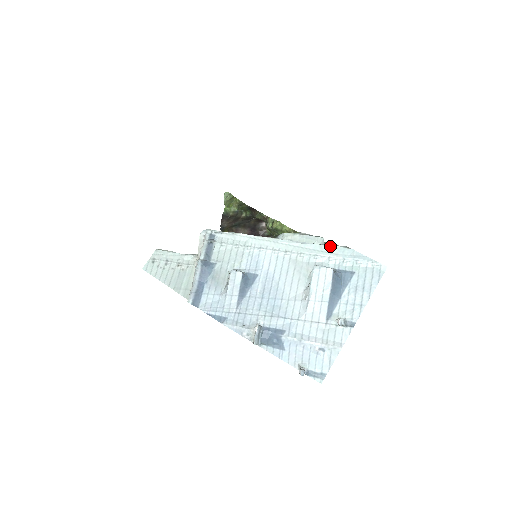
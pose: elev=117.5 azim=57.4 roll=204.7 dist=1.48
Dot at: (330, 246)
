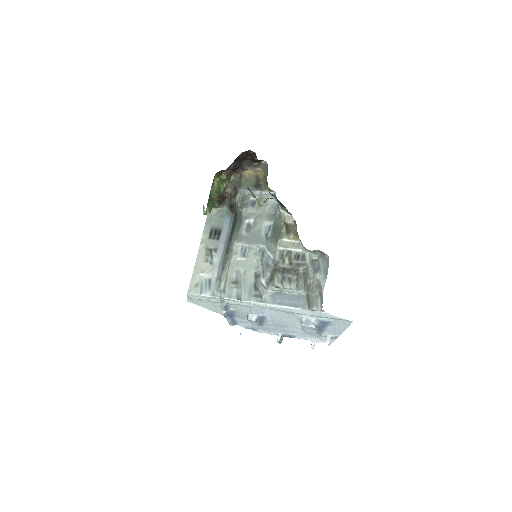
Dot at: (309, 310)
